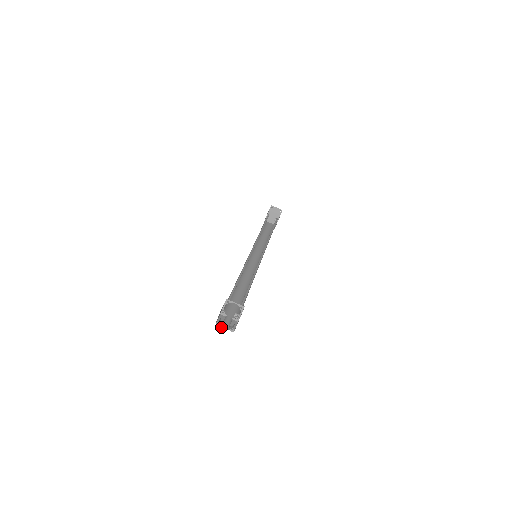
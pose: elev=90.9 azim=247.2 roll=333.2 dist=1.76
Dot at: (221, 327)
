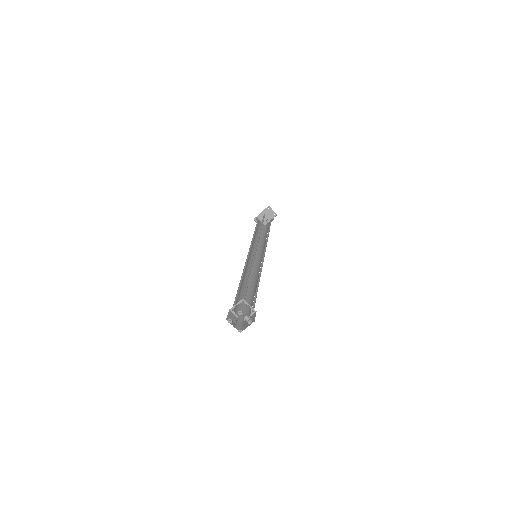
Dot at: (234, 326)
